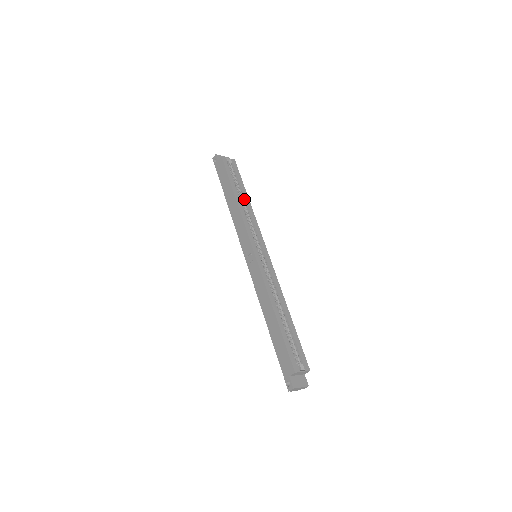
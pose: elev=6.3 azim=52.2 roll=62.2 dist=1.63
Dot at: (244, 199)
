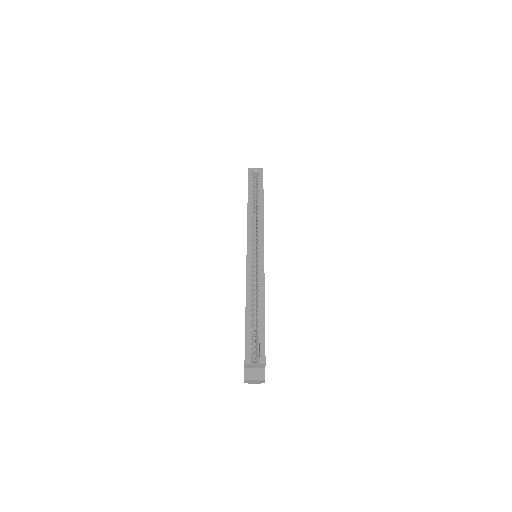
Dot at: (259, 204)
